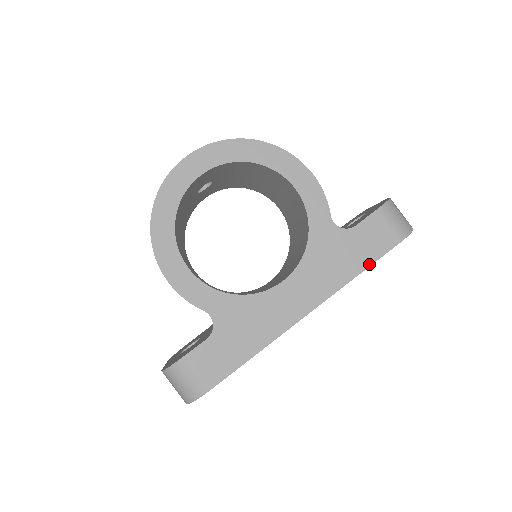
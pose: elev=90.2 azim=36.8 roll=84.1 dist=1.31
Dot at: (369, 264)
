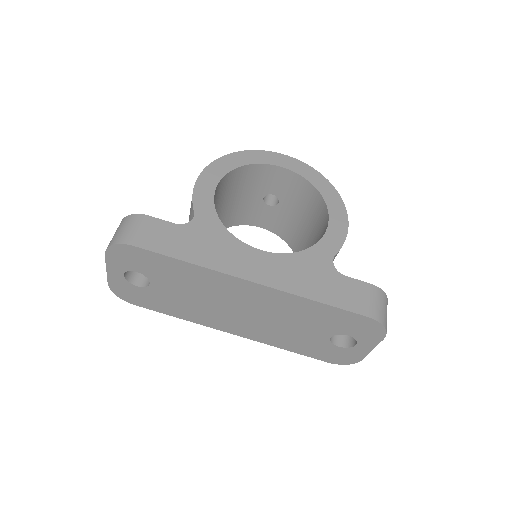
Dot at: (331, 304)
